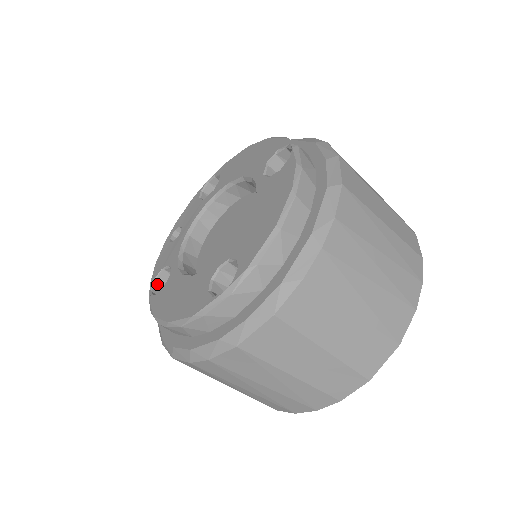
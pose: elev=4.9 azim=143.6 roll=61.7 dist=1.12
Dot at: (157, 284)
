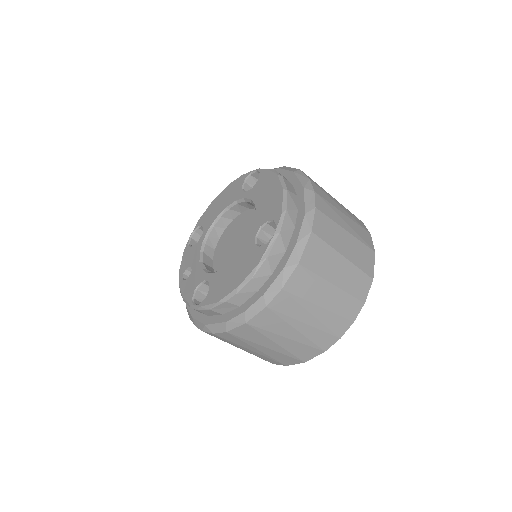
Dot at: (196, 302)
